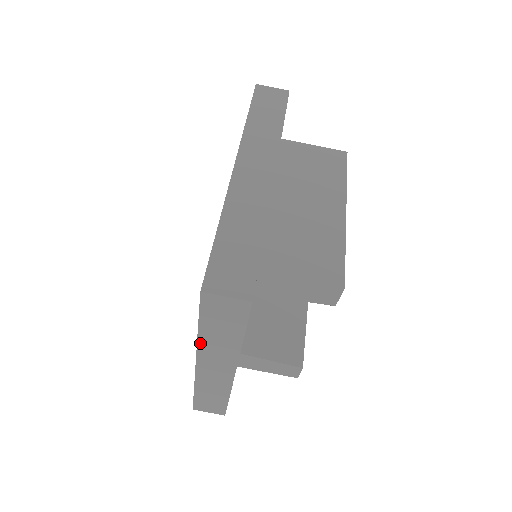
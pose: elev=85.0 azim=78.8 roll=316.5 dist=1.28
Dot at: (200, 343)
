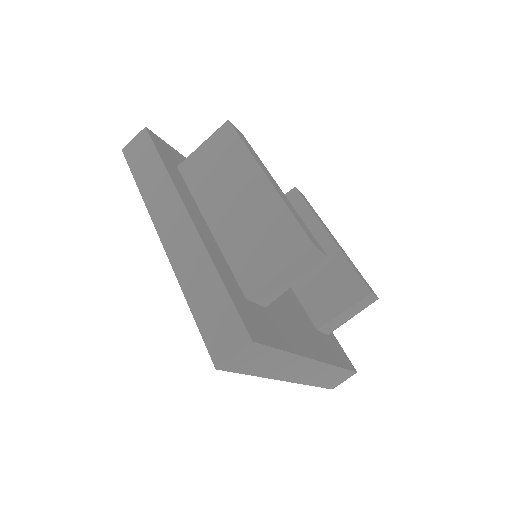
Dot at: (268, 376)
